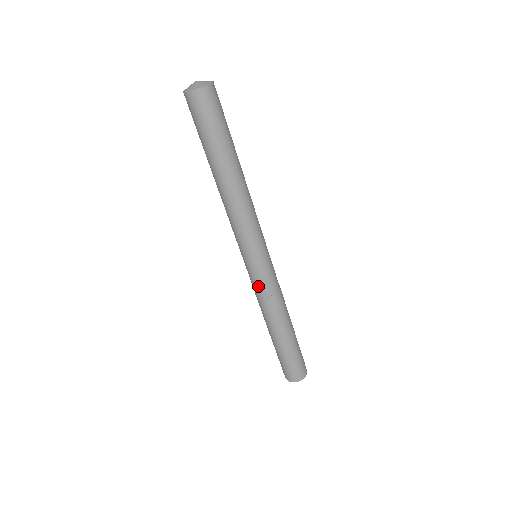
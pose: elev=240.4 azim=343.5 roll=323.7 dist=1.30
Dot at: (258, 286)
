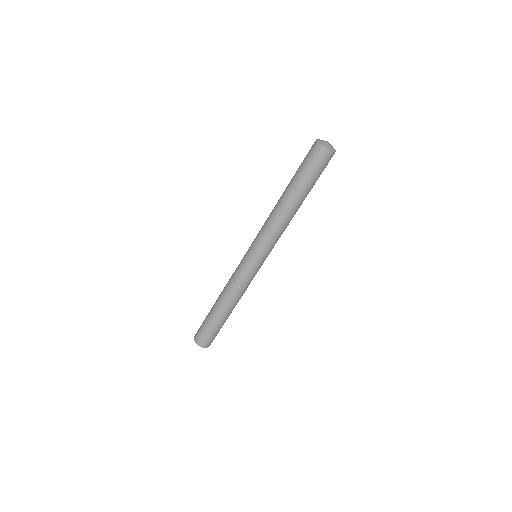
Dot at: (242, 275)
